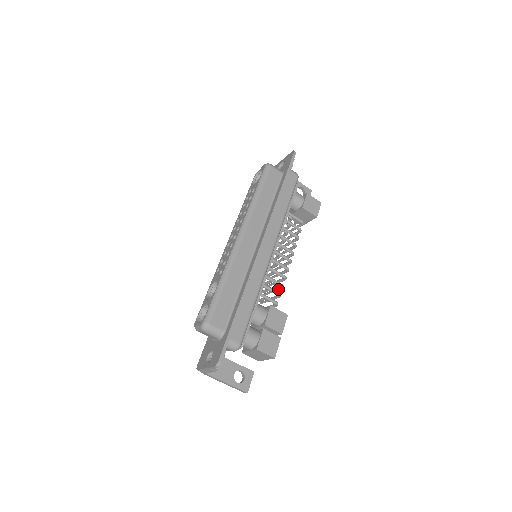
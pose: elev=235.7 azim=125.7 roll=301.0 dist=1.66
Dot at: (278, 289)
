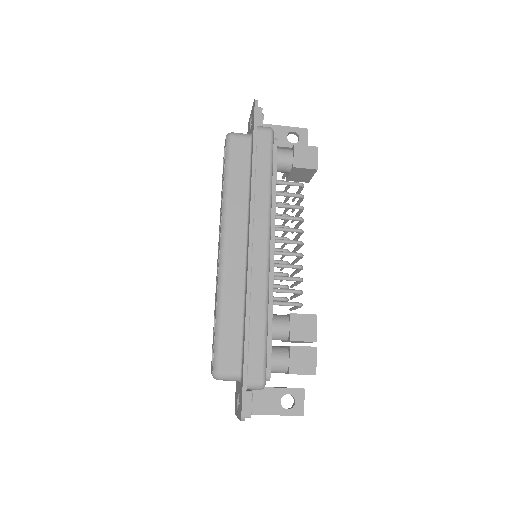
Dot at: (298, 283)
